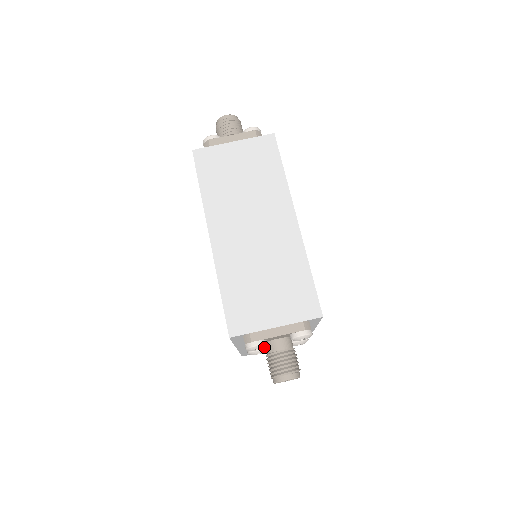
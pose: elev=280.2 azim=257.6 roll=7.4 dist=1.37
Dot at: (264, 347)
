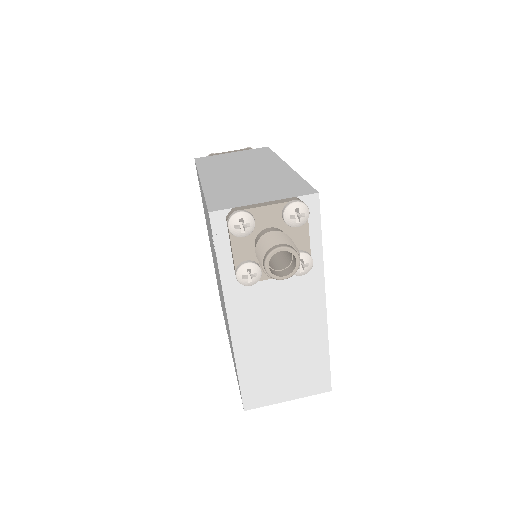
Dot at: (250, 222)
